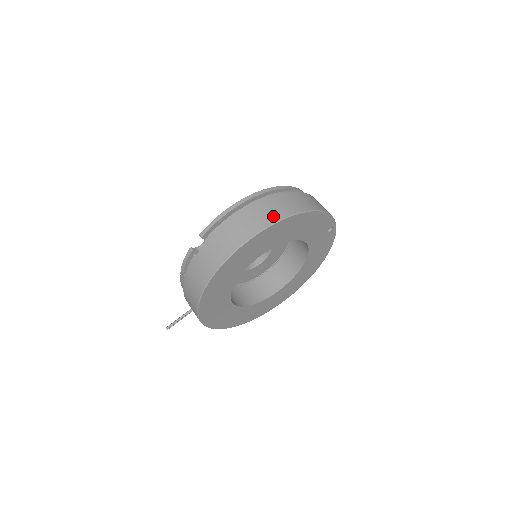
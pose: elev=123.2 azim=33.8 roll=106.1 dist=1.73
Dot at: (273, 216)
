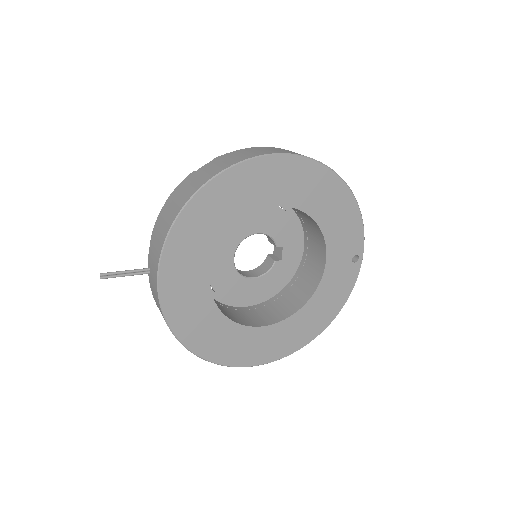
Dot at: occluded
